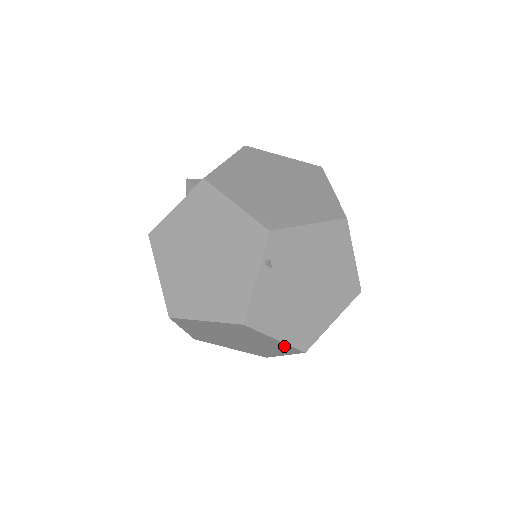
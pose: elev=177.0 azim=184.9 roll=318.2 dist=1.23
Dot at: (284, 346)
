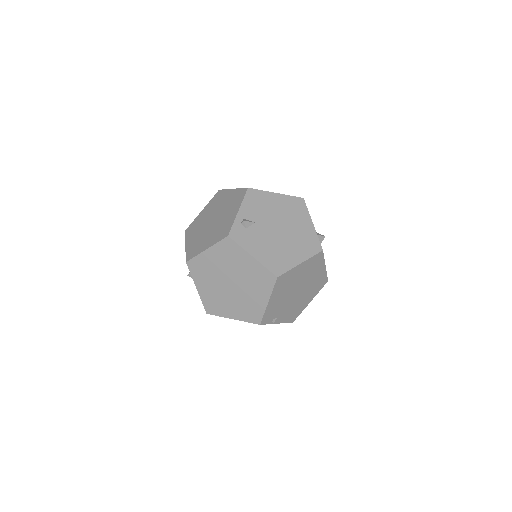
Dot at: occluded
